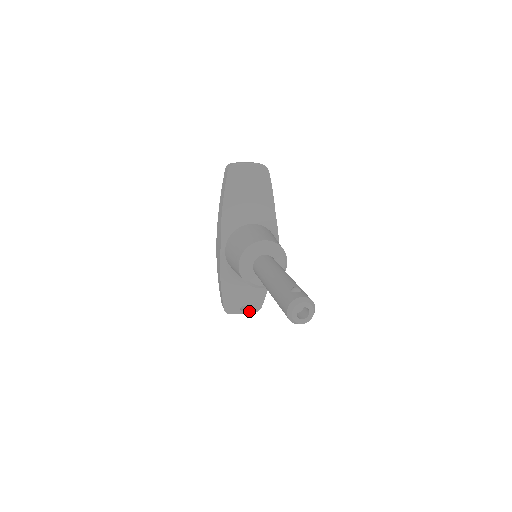
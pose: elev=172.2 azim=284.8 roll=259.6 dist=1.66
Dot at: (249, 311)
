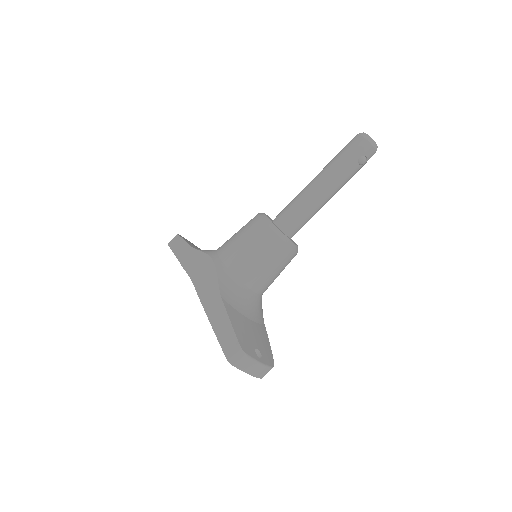
Dot at: (265, 362)
